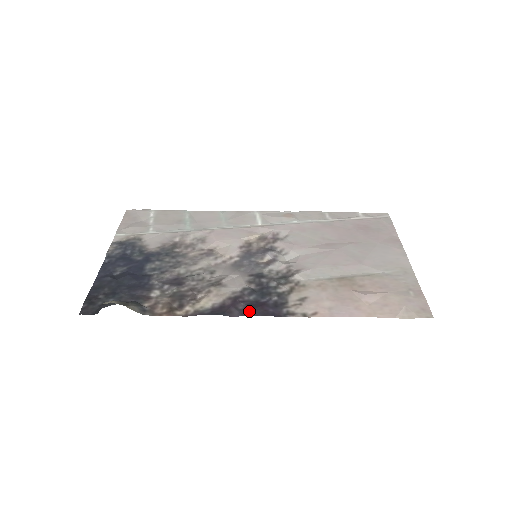
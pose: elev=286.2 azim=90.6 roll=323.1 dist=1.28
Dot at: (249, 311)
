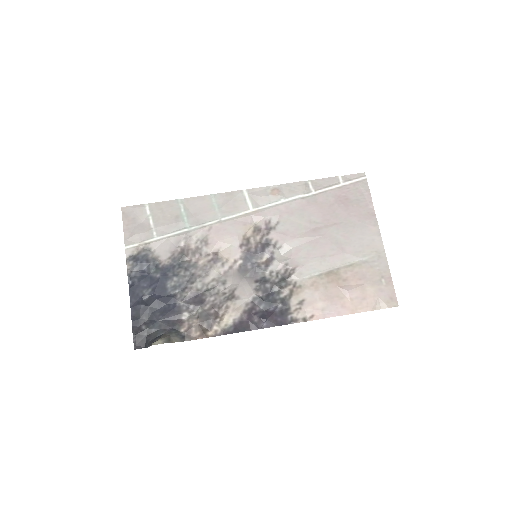
Dot at: (263, 323)
